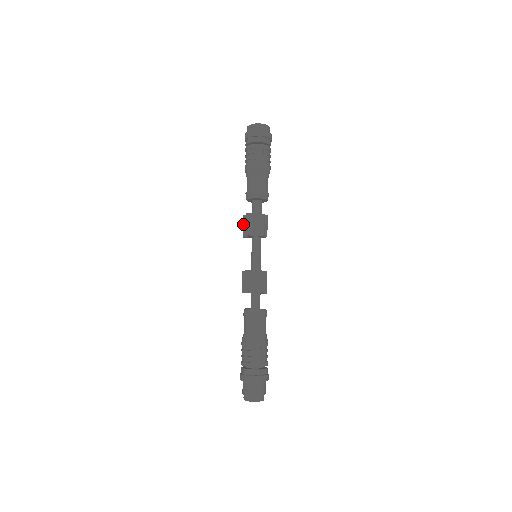
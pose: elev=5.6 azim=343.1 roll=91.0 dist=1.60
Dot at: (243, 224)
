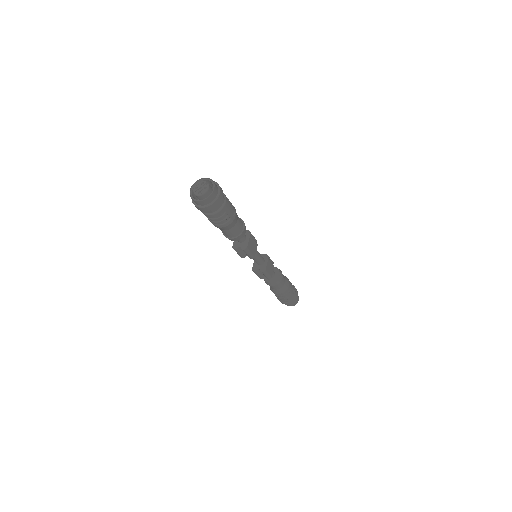
Dot at: (238, 254)
